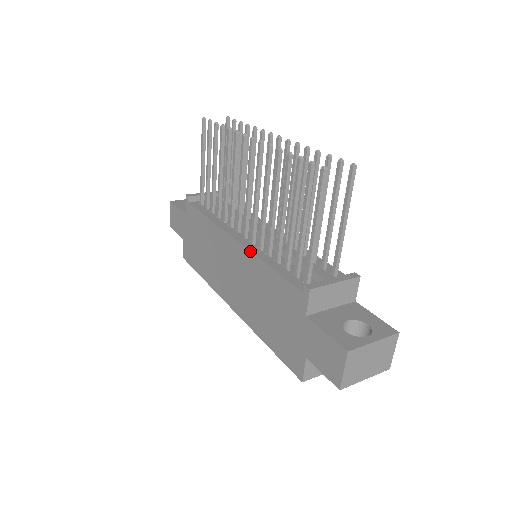
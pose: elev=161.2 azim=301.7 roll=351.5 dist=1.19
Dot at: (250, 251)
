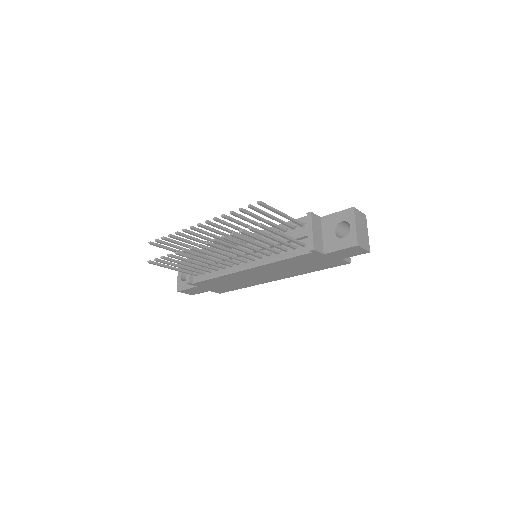
Dot at: (262, 266)
